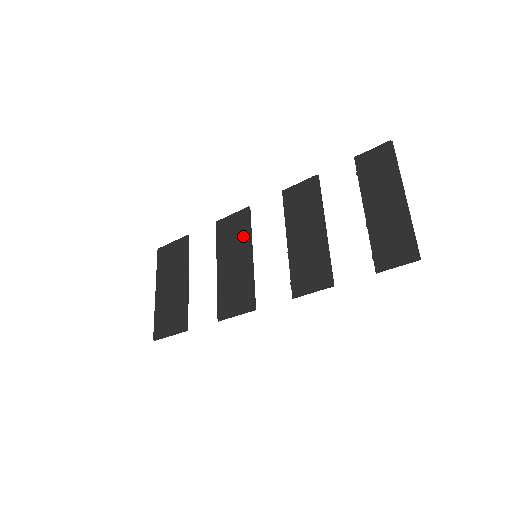
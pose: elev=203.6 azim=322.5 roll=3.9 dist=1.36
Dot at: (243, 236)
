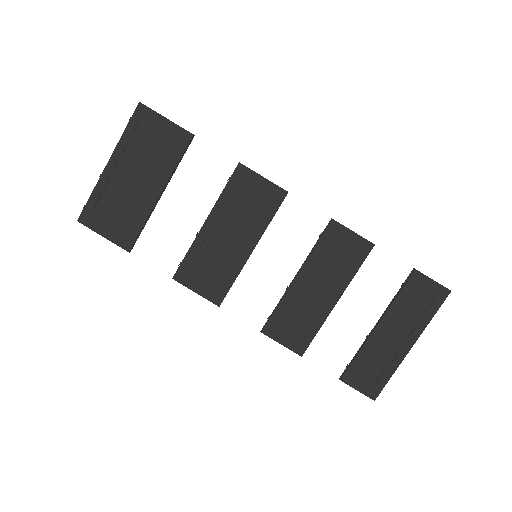
Dot at: (258, 219)
